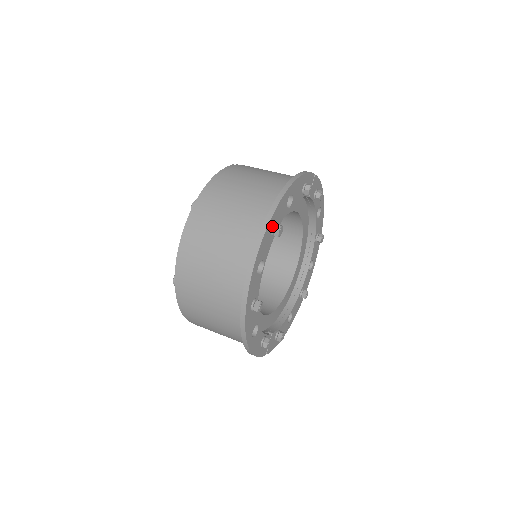
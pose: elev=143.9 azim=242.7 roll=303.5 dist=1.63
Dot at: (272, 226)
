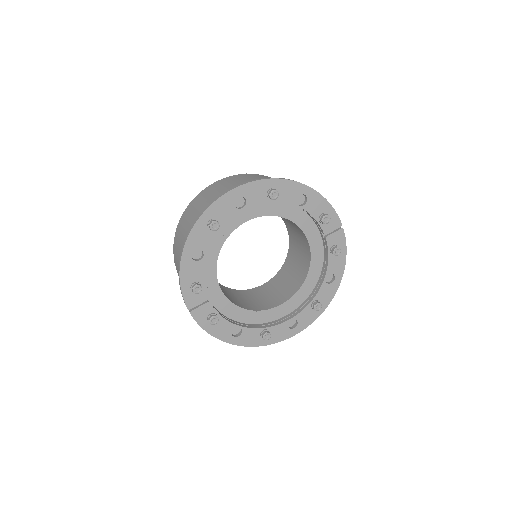
Dot at: (272, 188)
